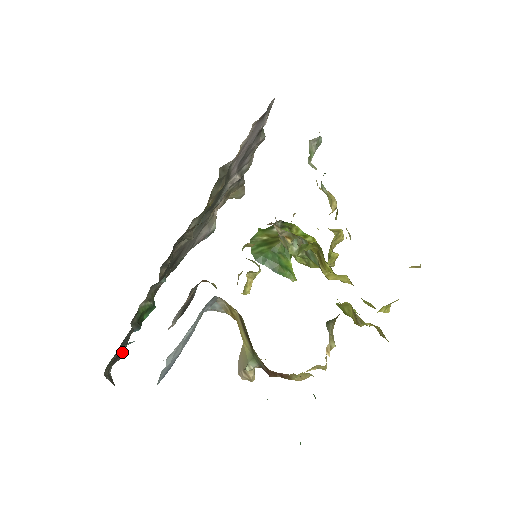
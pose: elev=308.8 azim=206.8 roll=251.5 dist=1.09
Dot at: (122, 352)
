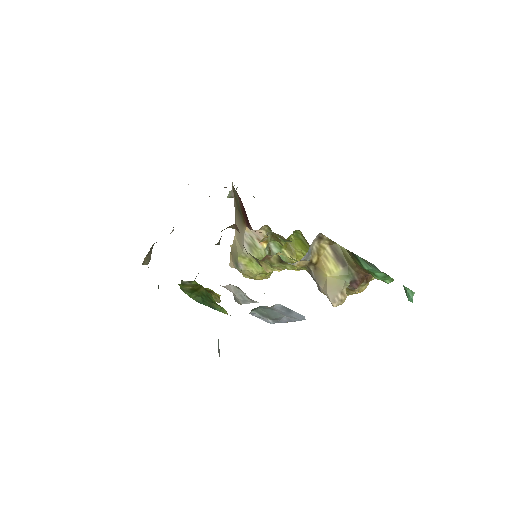
Dot at: occluded
